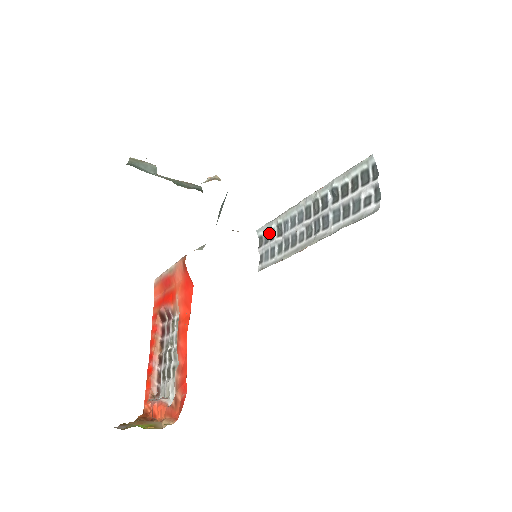
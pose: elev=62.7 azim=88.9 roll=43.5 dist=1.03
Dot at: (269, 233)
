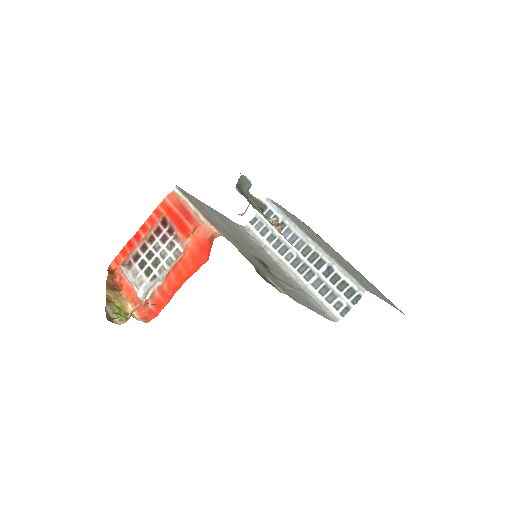
Dot at: (273, 215)
